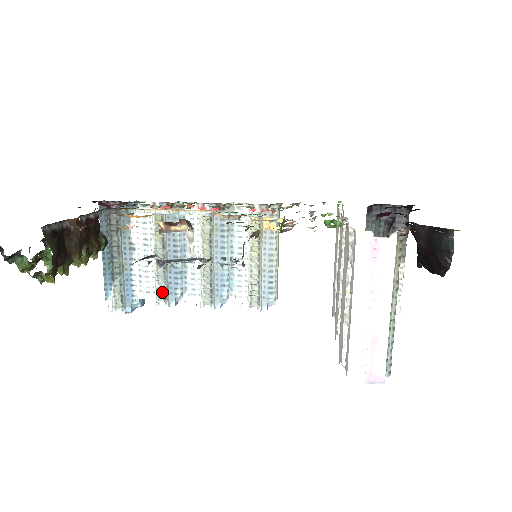
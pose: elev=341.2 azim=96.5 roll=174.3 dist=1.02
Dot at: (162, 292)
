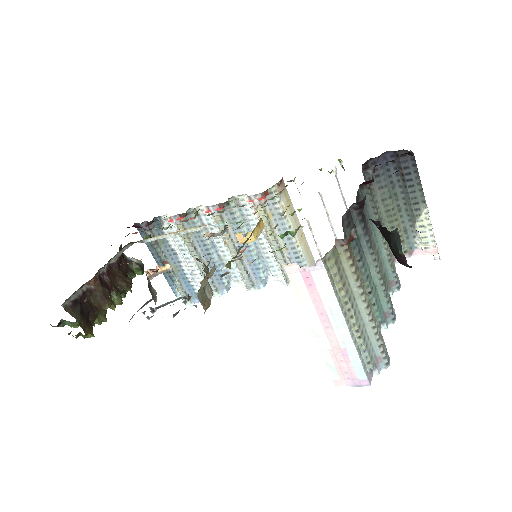
Dot at: (211, 285)
